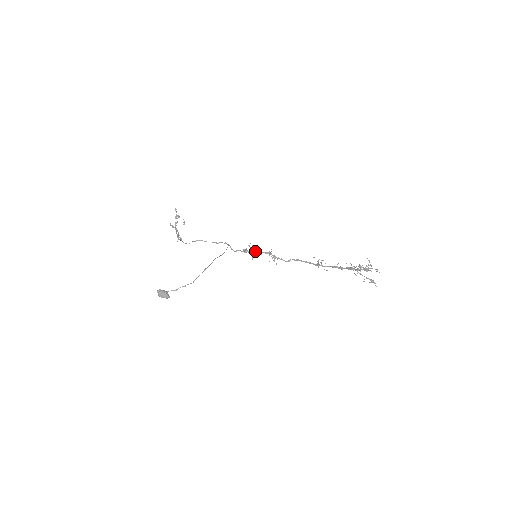
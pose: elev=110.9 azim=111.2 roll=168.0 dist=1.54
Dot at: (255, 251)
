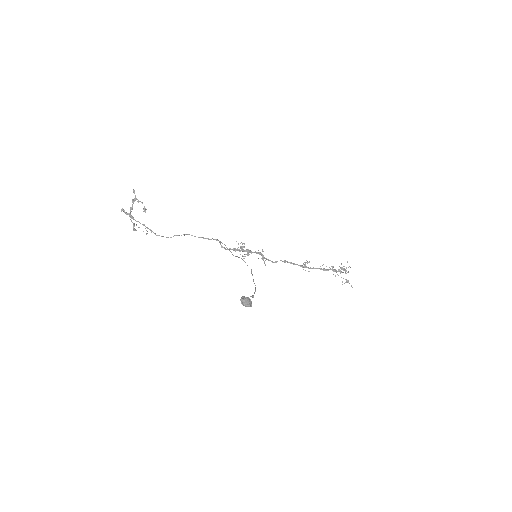
Dot at: (247, 250)
